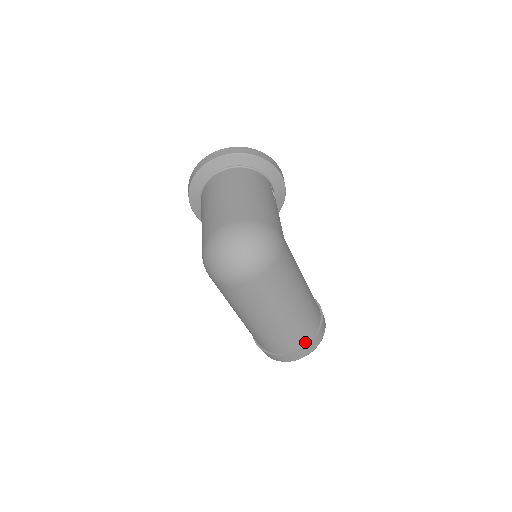
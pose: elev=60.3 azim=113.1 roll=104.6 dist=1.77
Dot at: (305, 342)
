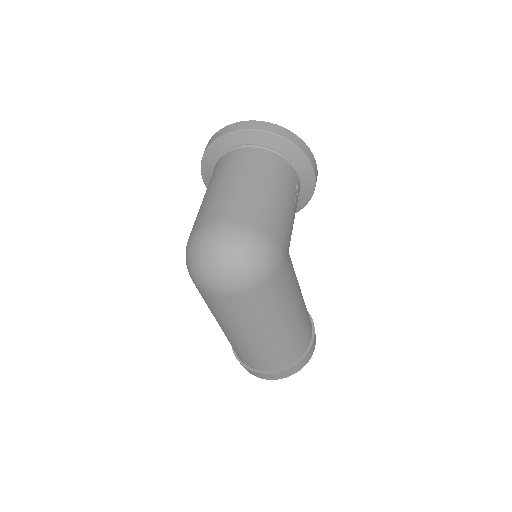
Dot at: (282, 366)
